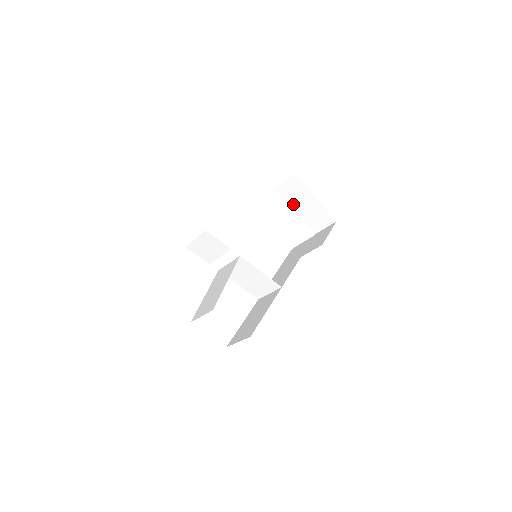
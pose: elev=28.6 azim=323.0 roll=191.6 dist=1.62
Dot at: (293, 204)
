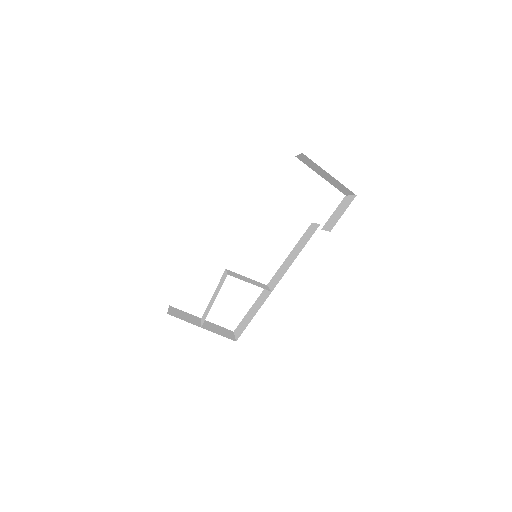
Dot at: (316, 171)
